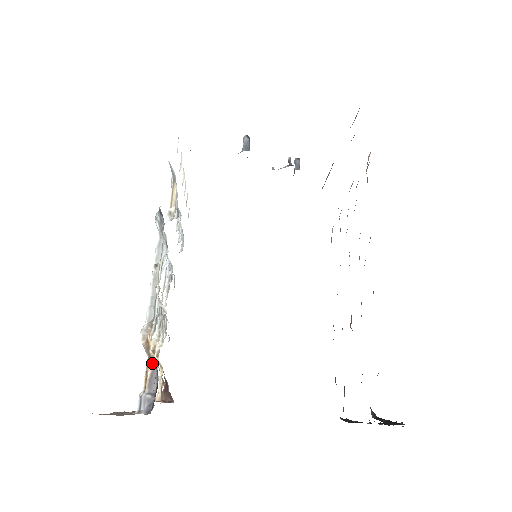
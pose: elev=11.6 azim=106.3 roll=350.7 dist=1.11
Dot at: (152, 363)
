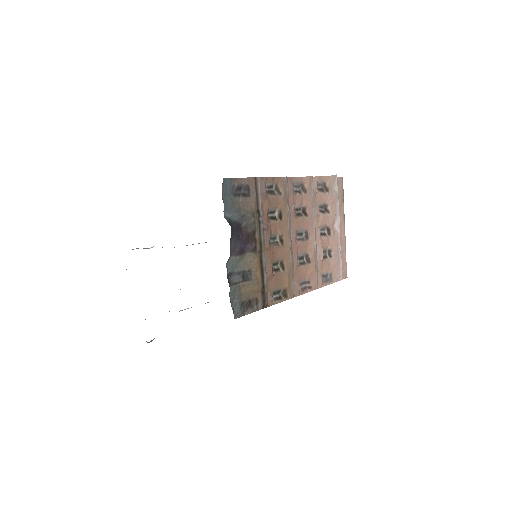
Dot at: occluded
